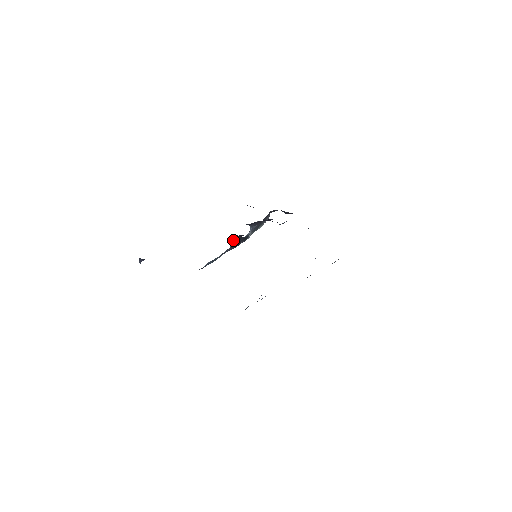
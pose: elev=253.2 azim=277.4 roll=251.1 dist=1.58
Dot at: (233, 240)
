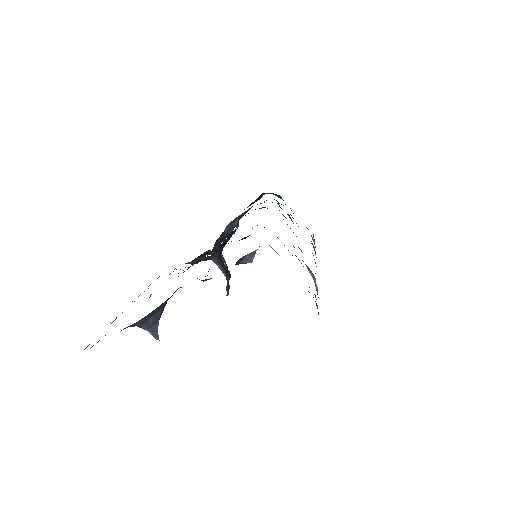
Dot at: (219, 267)
